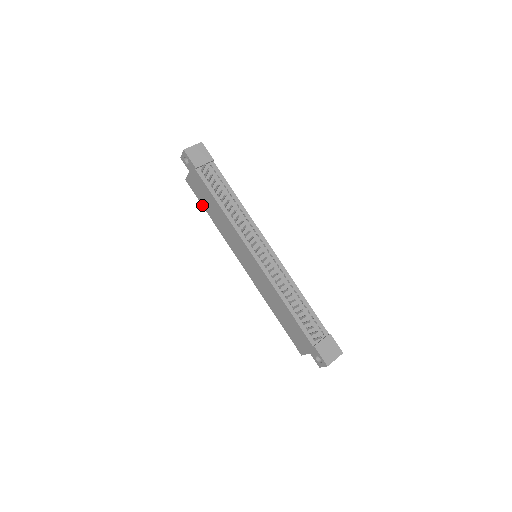
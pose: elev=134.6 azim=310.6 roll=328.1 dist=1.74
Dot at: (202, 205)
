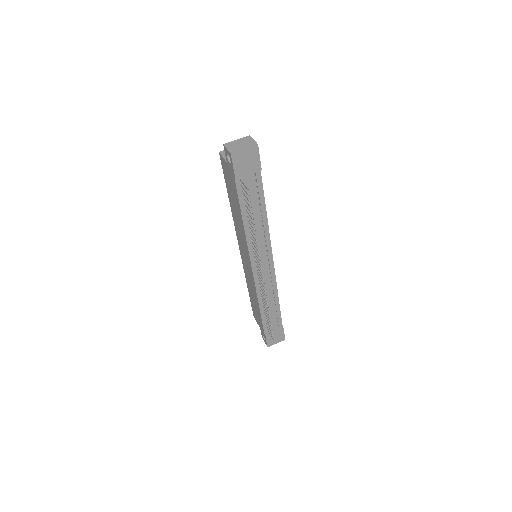
Dot at: (226, 185)
